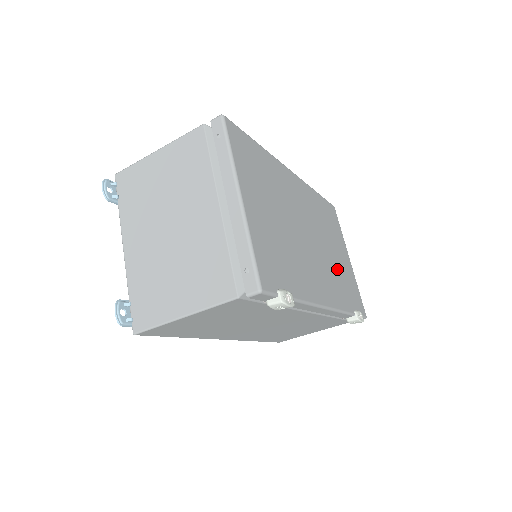
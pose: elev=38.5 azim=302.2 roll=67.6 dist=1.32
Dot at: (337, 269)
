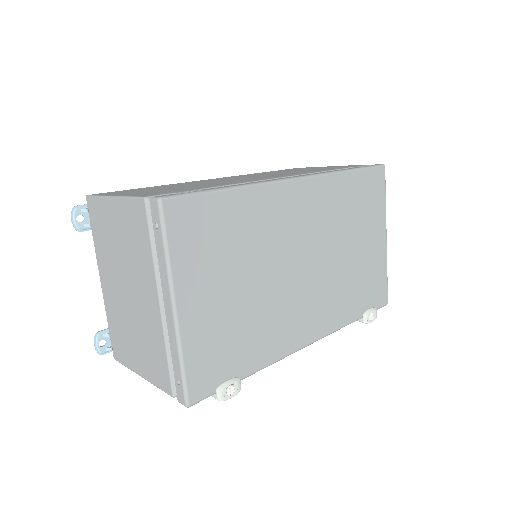
Dot at: (349, 275)
